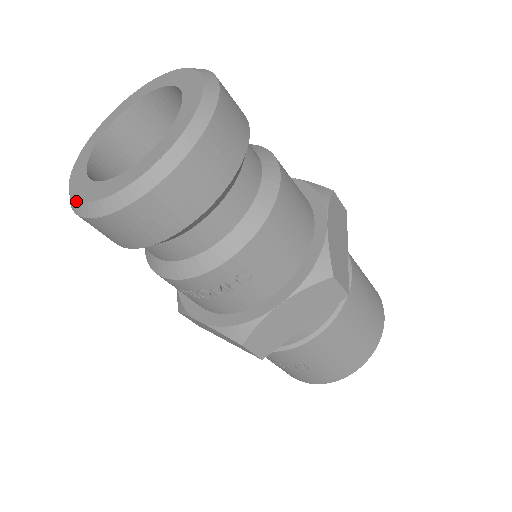
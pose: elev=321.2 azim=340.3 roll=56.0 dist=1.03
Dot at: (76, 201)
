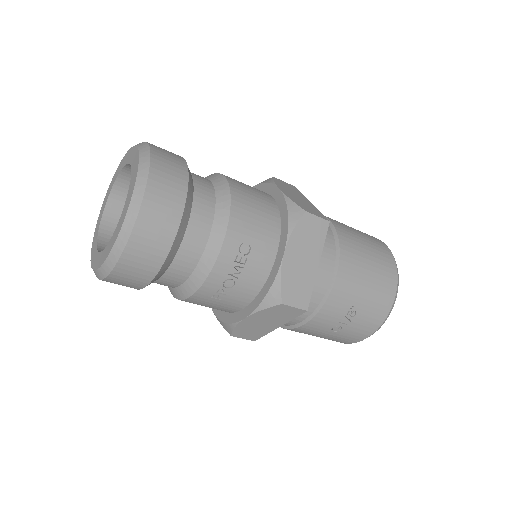
Dot at: (101, 266)
